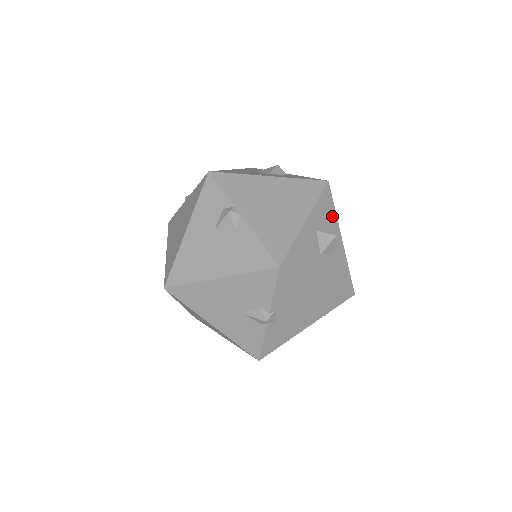
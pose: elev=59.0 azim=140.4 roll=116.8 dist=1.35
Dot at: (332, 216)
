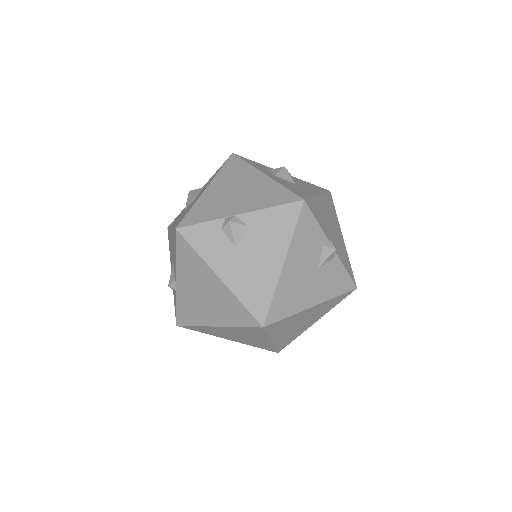
Dot at: (263, 166)
